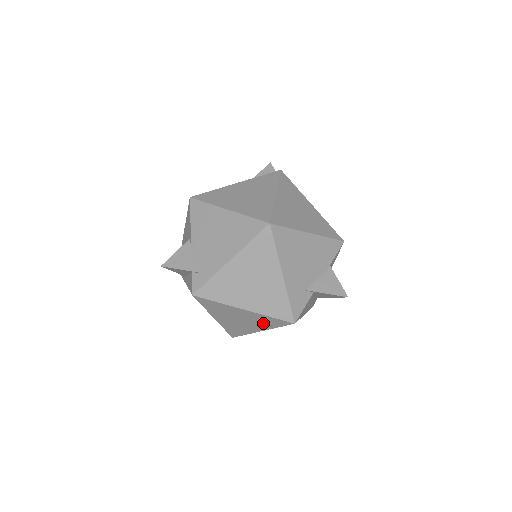
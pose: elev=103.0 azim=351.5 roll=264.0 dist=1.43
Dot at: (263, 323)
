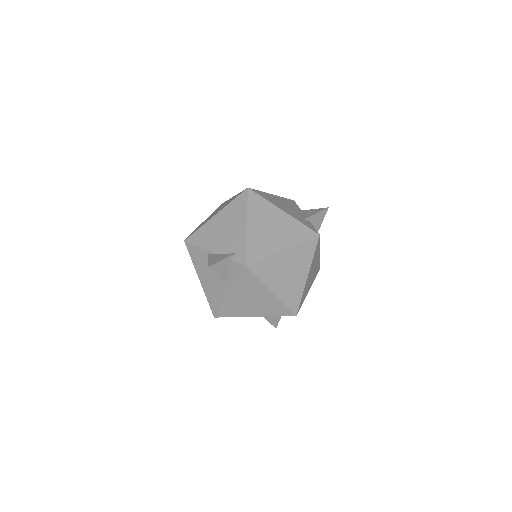
Dot at: (303, 259)
